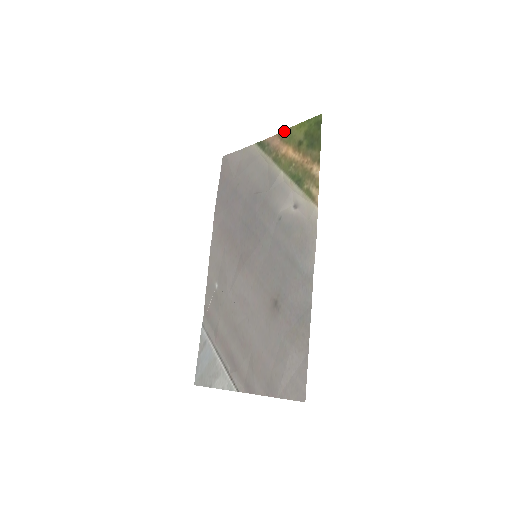
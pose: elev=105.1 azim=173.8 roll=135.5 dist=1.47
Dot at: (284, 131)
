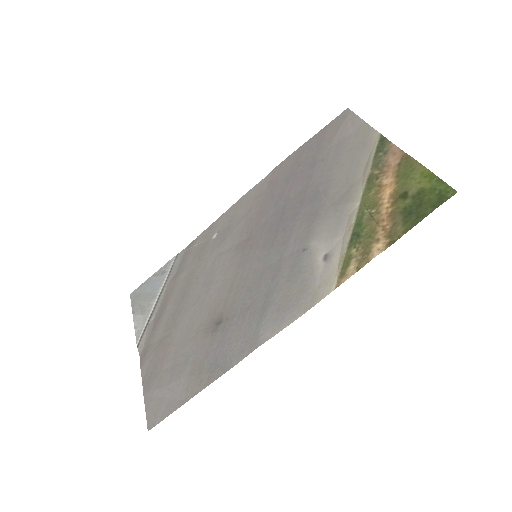
Dot at: (411, 158)
